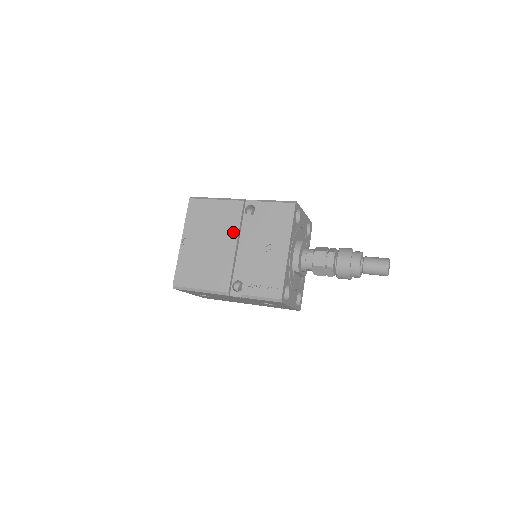
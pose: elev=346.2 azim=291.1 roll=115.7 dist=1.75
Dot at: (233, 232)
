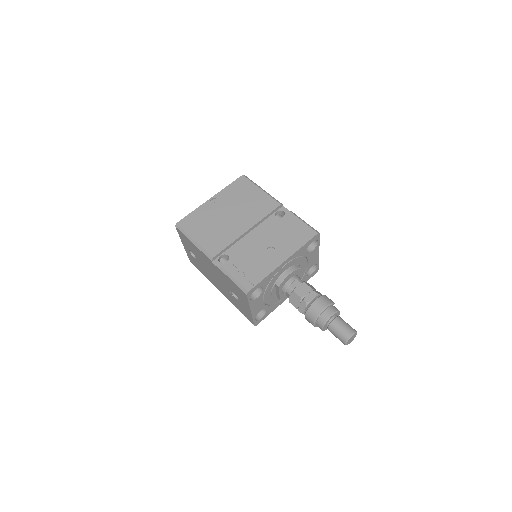
Dot at: (254, 219)
